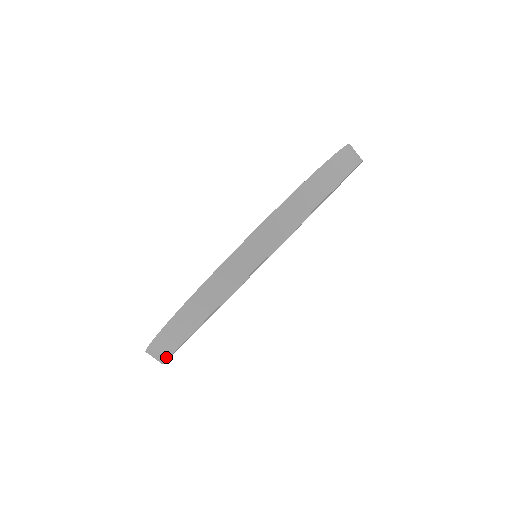
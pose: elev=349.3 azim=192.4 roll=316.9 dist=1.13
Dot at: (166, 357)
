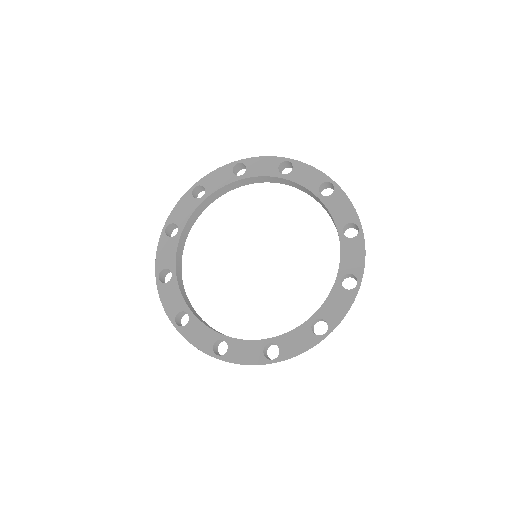
Dot at: occluded
